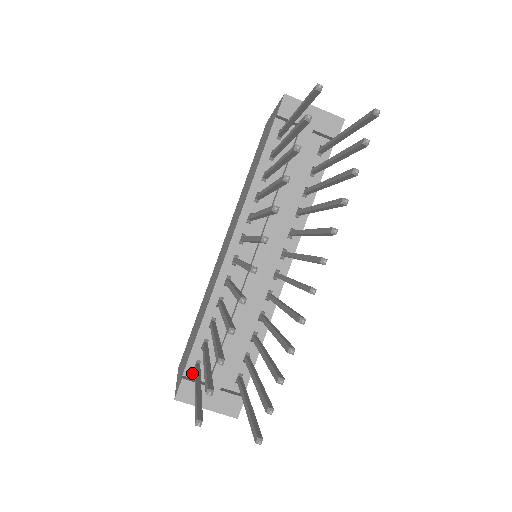
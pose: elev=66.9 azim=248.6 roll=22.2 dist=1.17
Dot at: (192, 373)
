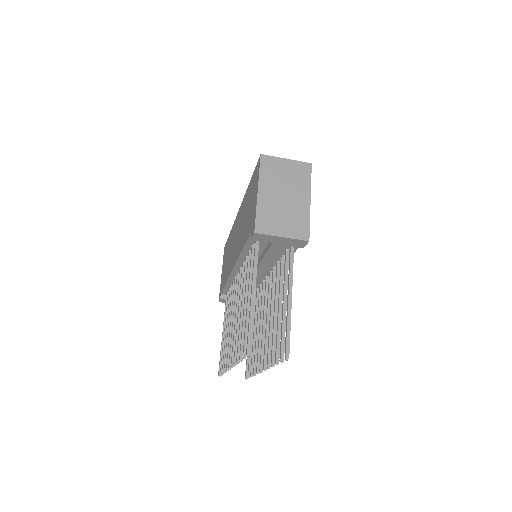
Dot at: occluded
